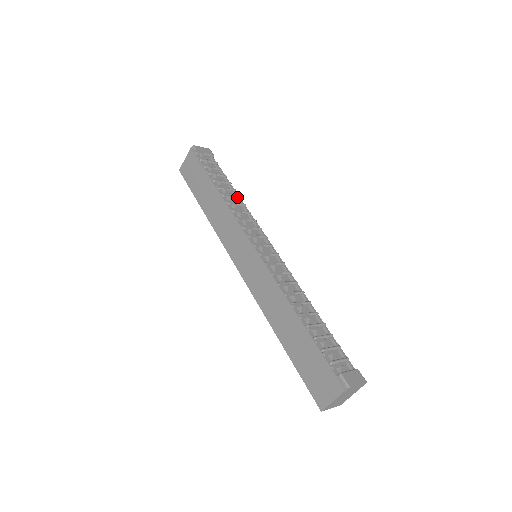
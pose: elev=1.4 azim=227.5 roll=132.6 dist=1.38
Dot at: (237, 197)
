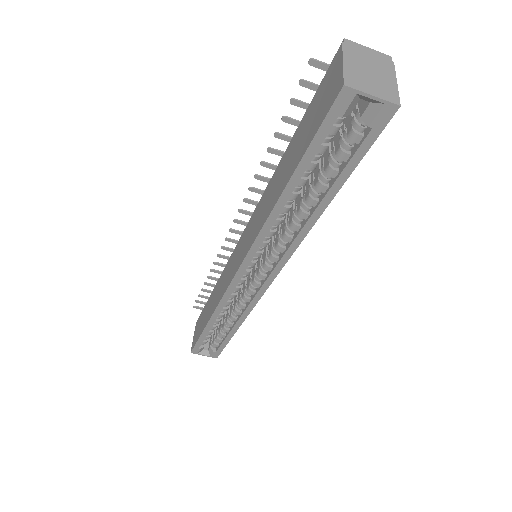
Dot at: occluded
